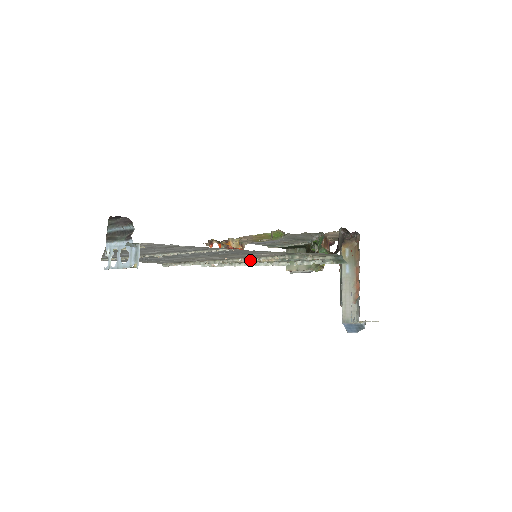
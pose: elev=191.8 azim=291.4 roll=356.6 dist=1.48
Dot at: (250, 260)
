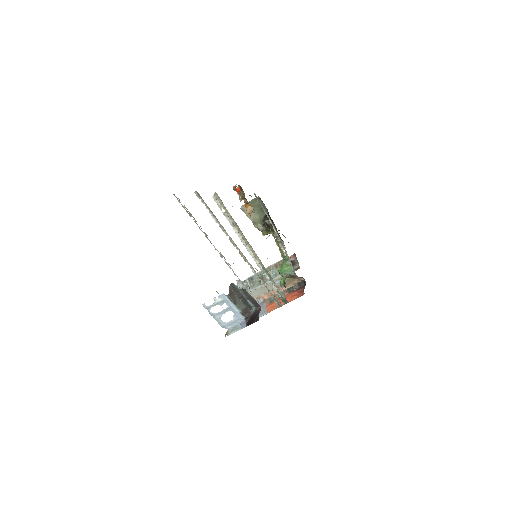
Dot at: (255, 272)
